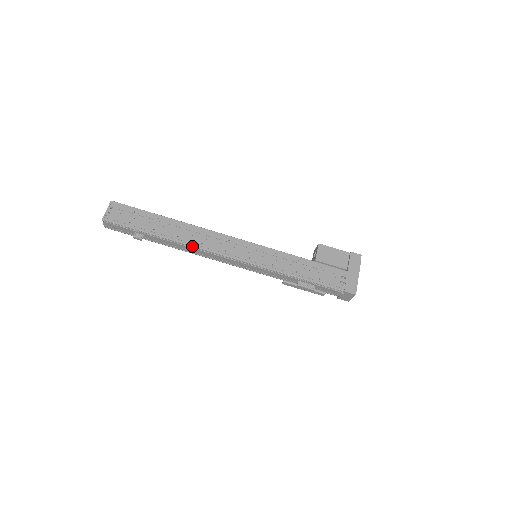
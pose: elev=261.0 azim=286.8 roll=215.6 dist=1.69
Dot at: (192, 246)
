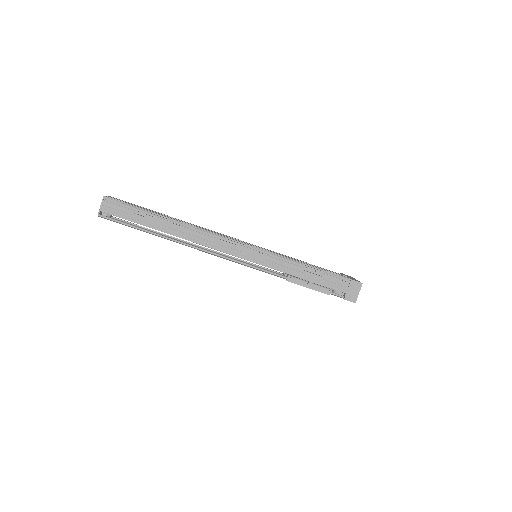
Dot at: (196, 227)
